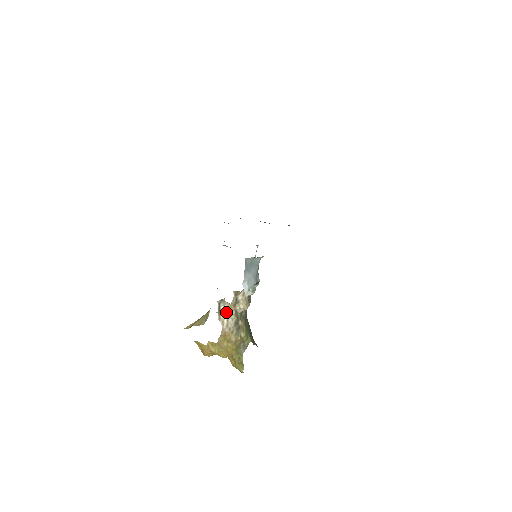
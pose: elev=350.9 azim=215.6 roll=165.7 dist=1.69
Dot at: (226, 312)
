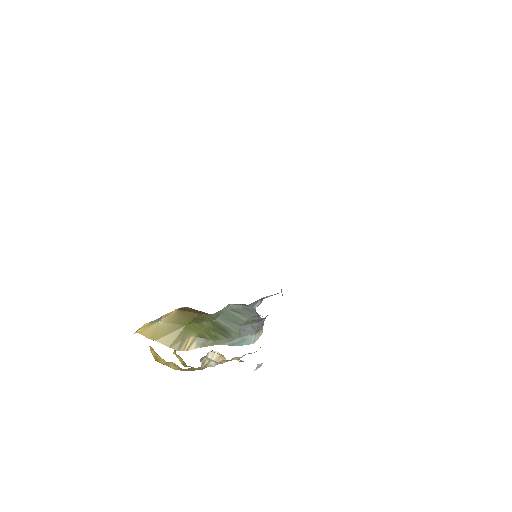
Dot at: (214, 359)
